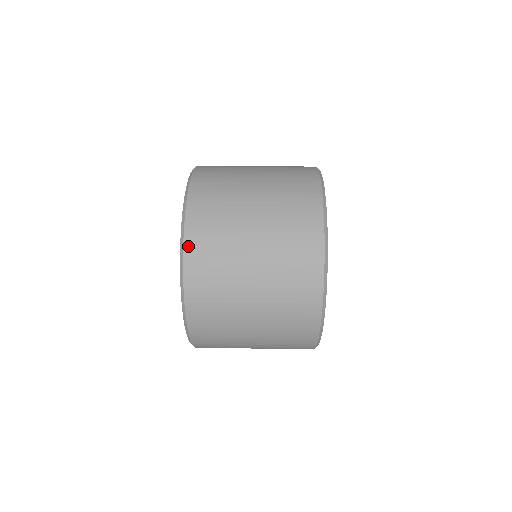
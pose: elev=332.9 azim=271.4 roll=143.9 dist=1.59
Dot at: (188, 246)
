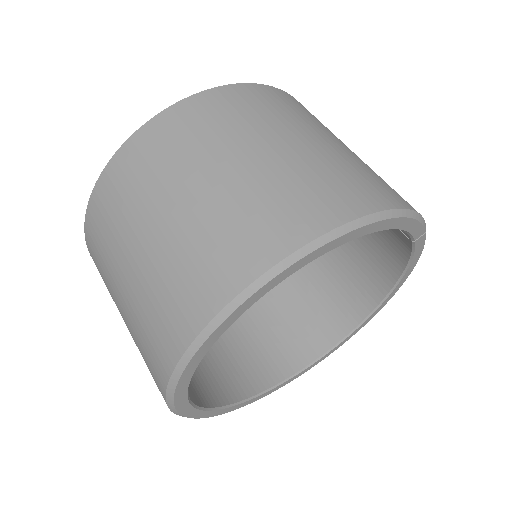
Dot at: (100, 185)
